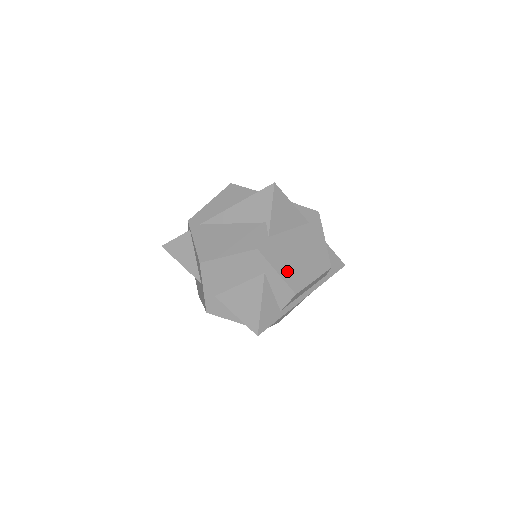
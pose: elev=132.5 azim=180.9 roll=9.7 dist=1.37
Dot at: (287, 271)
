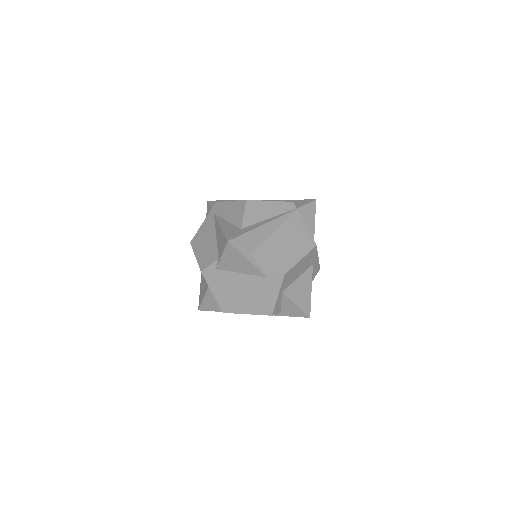
Dot at: (222, 296)
